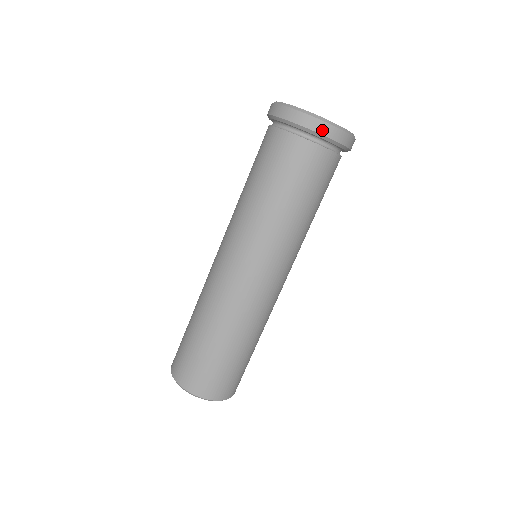
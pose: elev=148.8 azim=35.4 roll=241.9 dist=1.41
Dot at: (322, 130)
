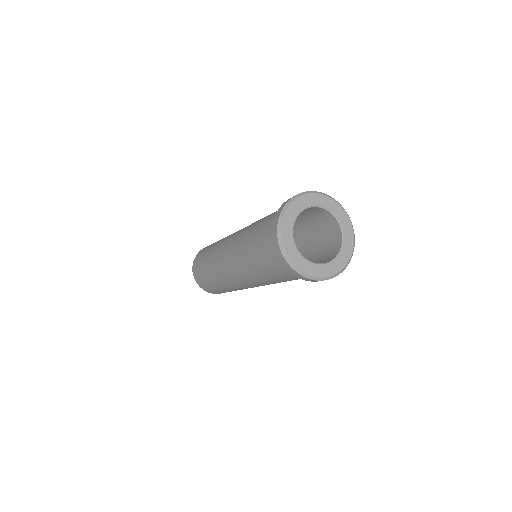
Dot at: (293, 273)
